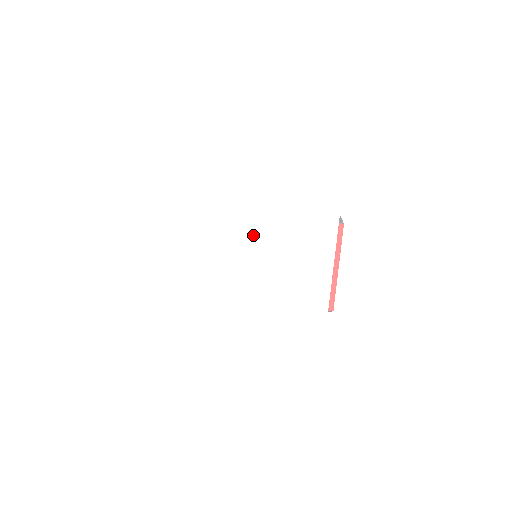
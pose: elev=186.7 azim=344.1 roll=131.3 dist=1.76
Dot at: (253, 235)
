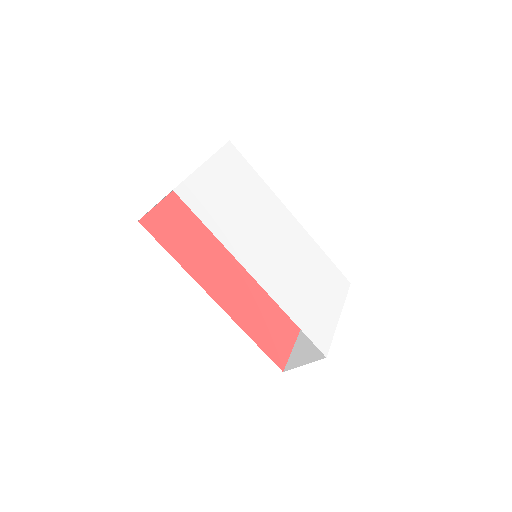
Dot at: (284, 233)
